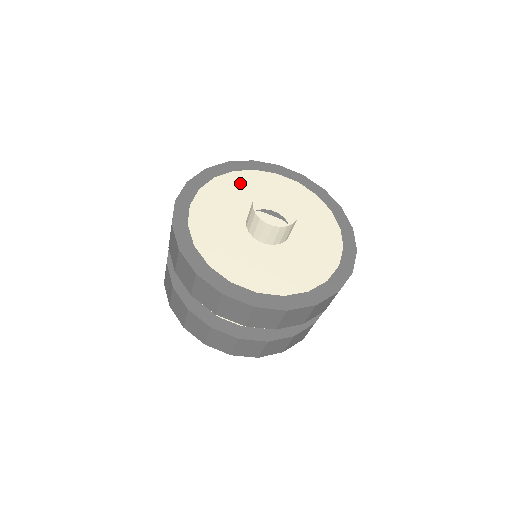
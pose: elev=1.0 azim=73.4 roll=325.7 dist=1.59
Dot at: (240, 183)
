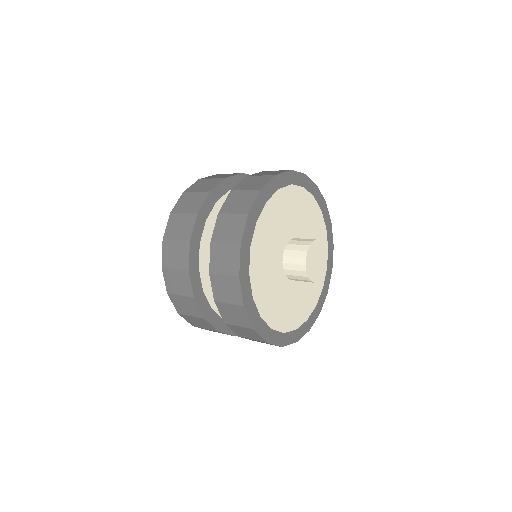
Dot at: (291, 202)
